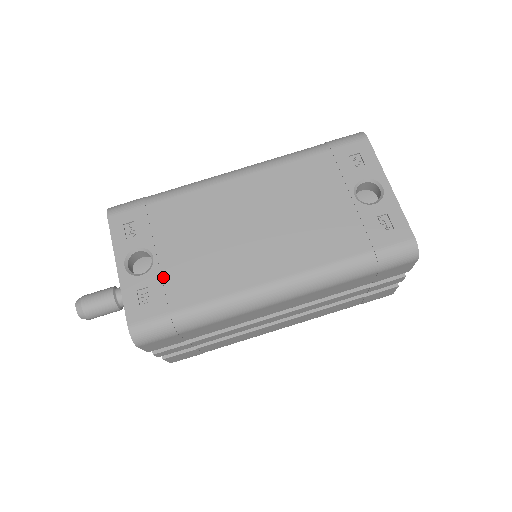
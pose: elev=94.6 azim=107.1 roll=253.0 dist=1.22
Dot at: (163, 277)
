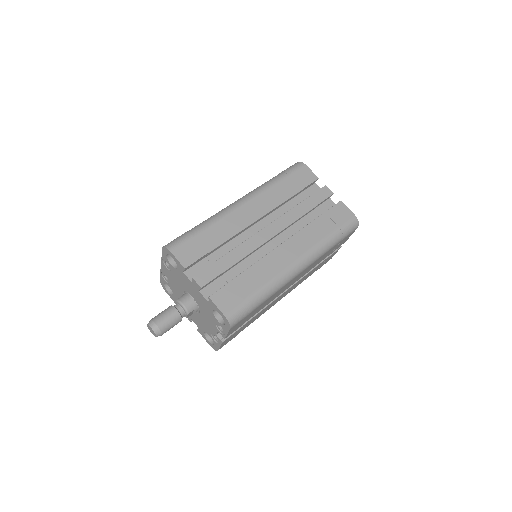
Dot at: occluded
